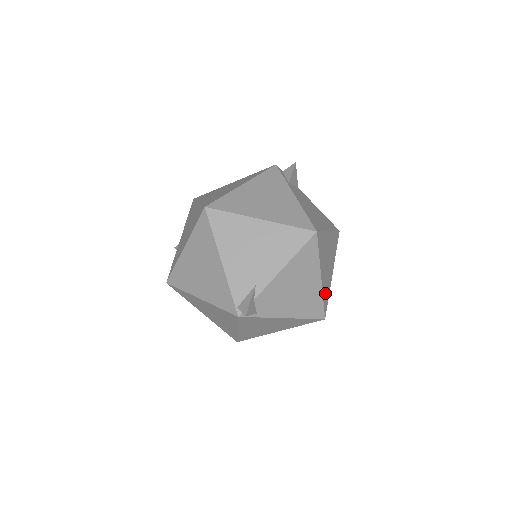
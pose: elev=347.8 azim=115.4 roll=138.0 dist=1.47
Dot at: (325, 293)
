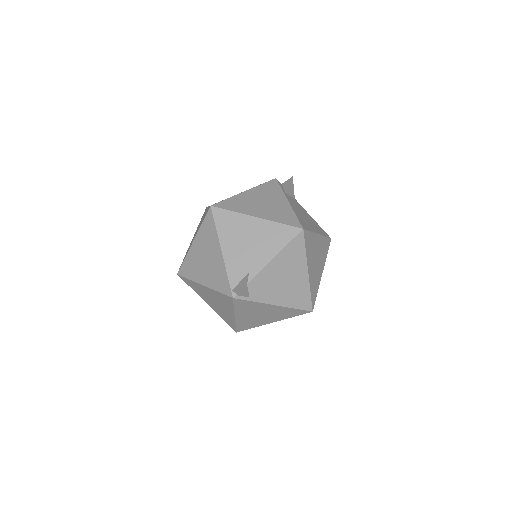
Dot at: (313, 288)
